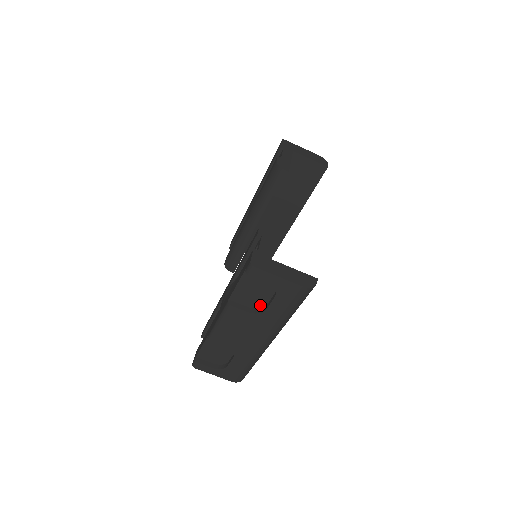
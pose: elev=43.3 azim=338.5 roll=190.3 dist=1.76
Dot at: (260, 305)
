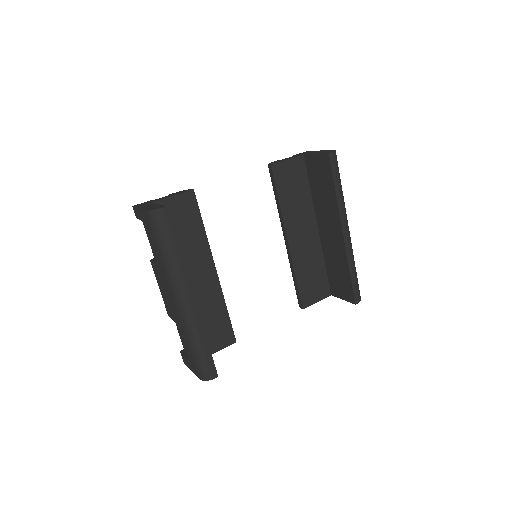
Dot at: occluded
